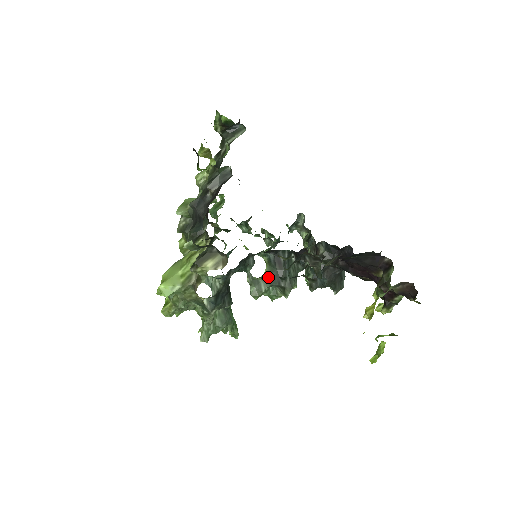
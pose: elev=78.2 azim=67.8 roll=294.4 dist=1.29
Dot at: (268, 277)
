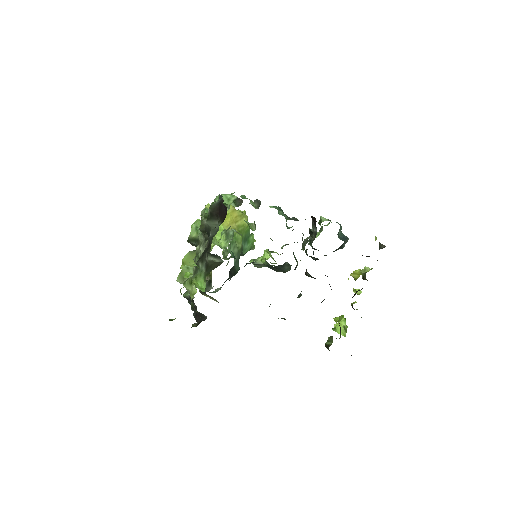
Dot at: (266, 265)
